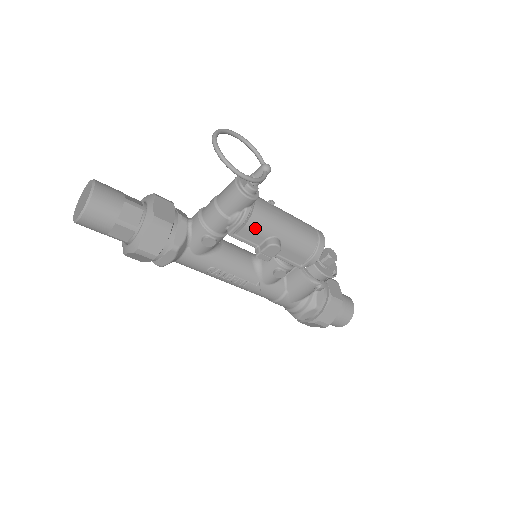
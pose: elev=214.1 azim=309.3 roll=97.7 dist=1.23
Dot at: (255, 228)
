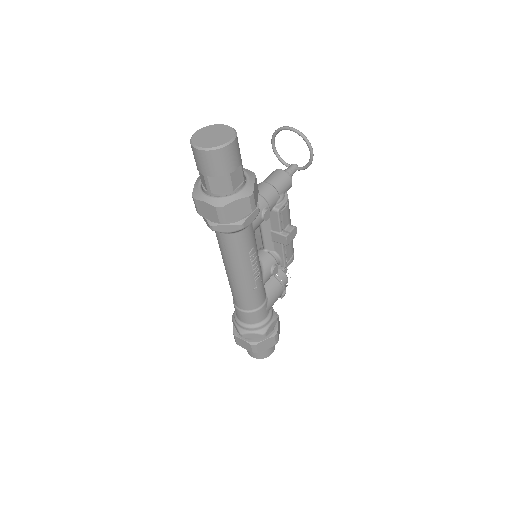
Dot at: (288, 211)
